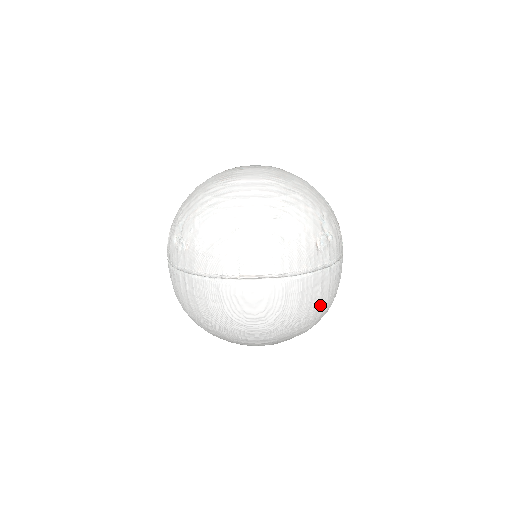
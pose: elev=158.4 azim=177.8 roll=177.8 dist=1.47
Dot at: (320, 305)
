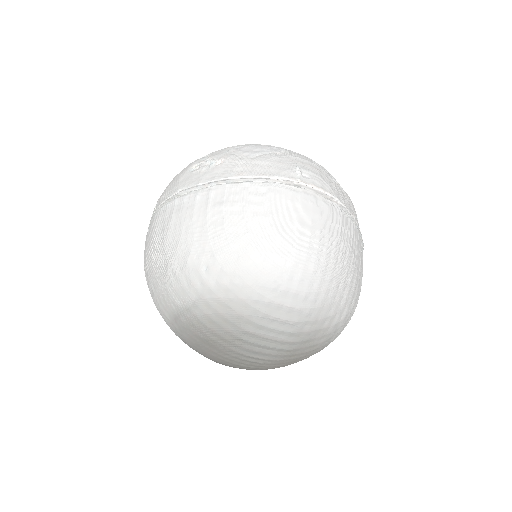
Dot at: (358, 282)
